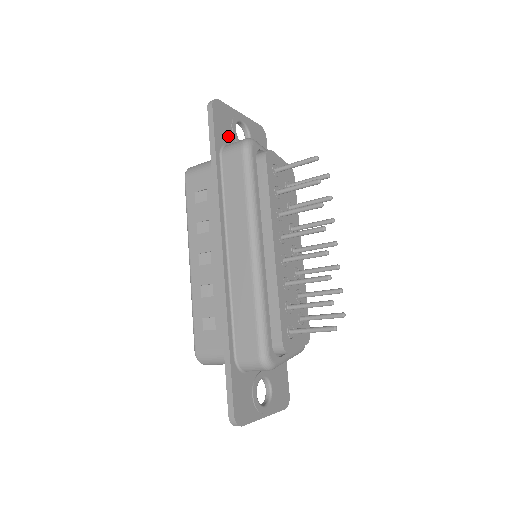
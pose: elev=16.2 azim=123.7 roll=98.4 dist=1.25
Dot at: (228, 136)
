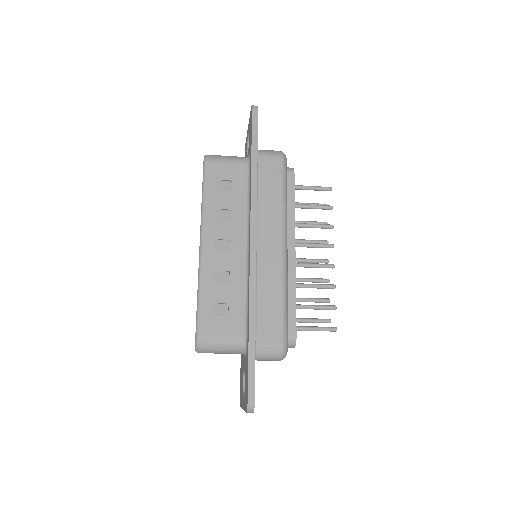
Dot at: occluded
